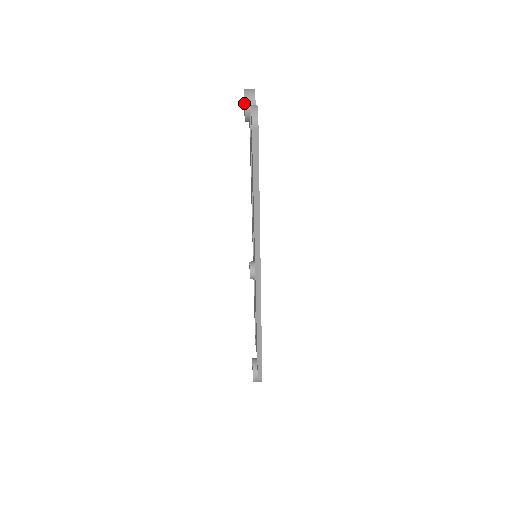
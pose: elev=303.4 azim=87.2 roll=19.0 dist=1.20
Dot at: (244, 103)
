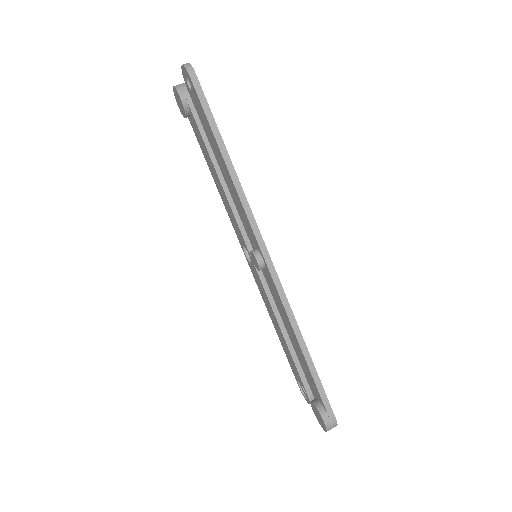
Dot at: (177, 92)
